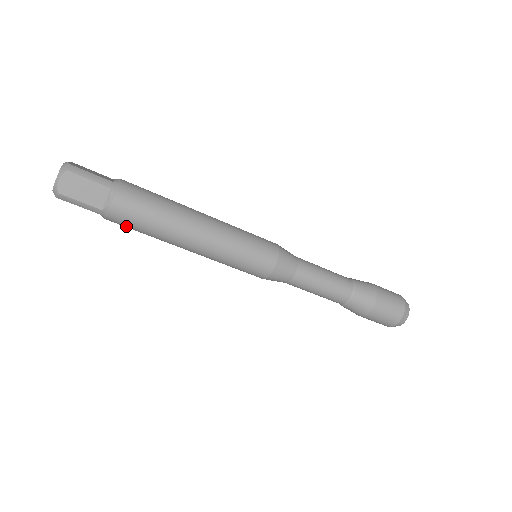
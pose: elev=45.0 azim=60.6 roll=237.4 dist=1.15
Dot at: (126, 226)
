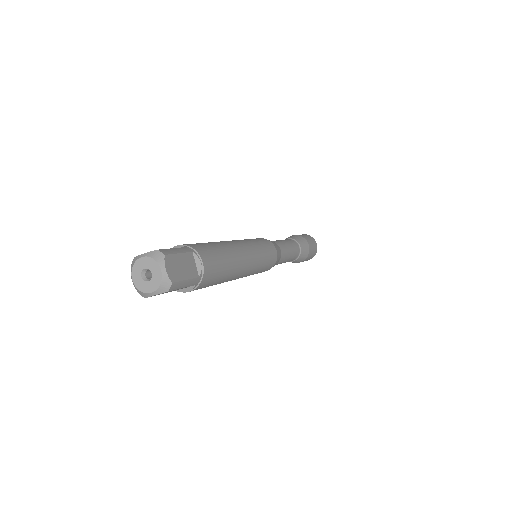
Dot at: occluded
